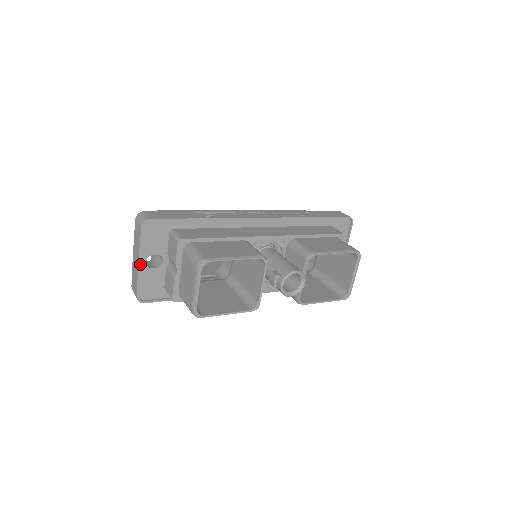
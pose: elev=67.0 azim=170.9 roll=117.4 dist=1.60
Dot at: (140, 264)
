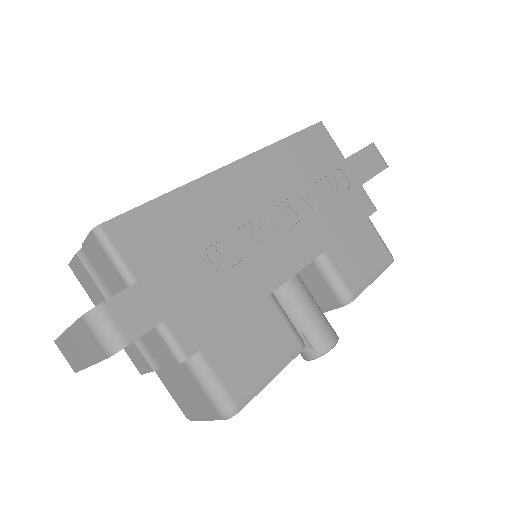
Dot at: occluded
